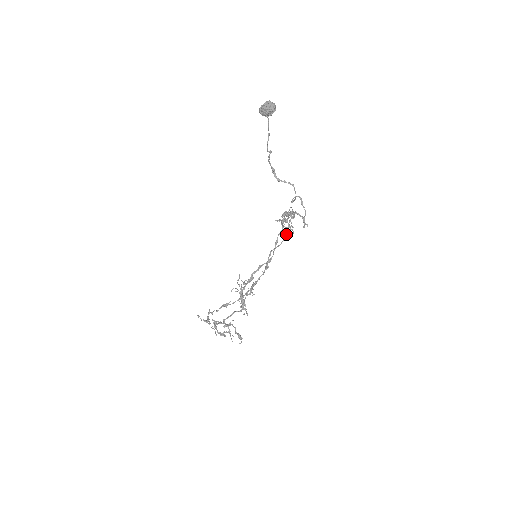
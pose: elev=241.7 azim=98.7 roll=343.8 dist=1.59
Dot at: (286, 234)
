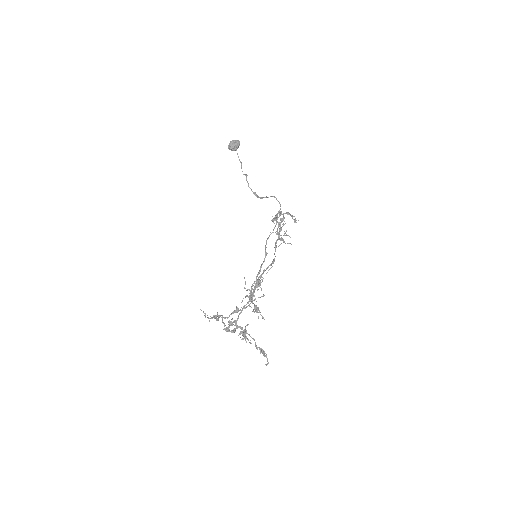
Dot at: (276, 222)
